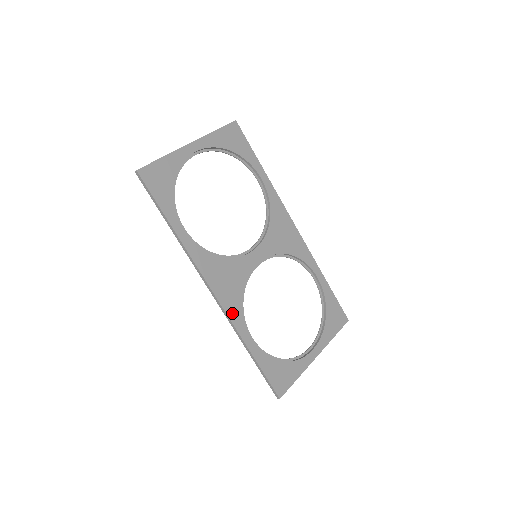
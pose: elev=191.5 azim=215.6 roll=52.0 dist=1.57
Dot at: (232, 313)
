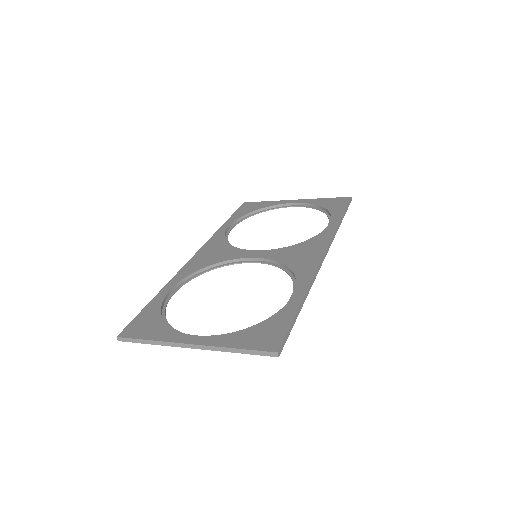
Dot at: (186, 269)
